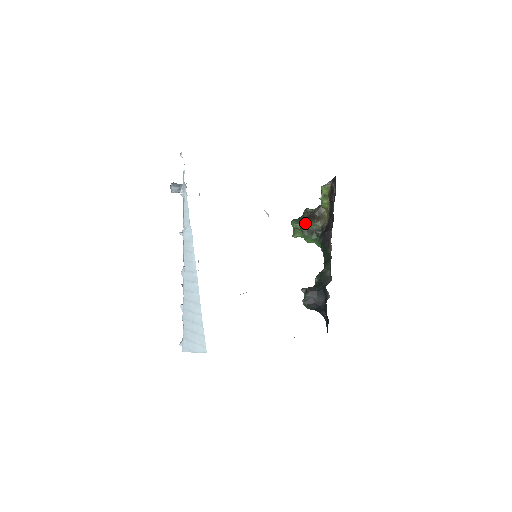
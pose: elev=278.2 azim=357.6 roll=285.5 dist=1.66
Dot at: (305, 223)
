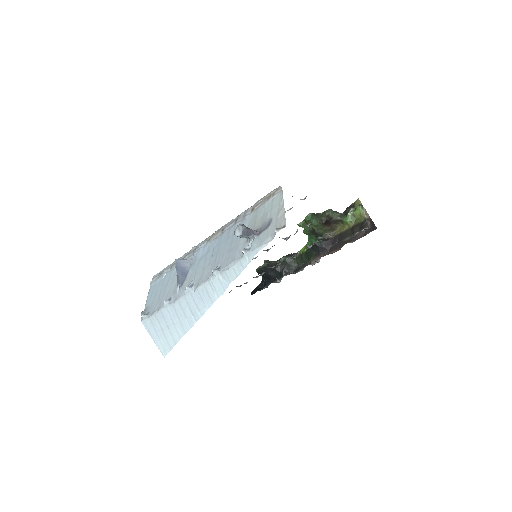
Dot at: (317, 226)
